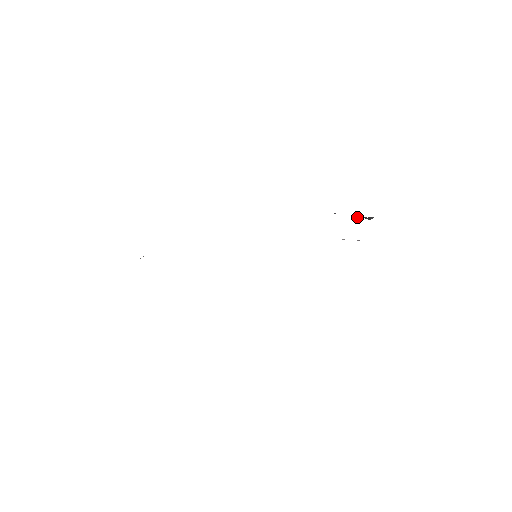
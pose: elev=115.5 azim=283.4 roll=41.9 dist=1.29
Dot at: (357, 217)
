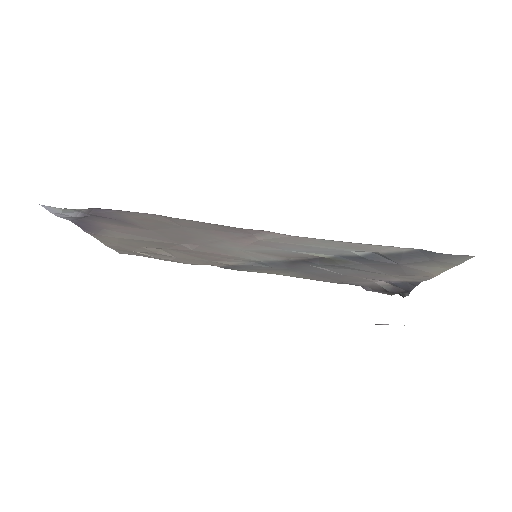
Dot at: (389, 291)
